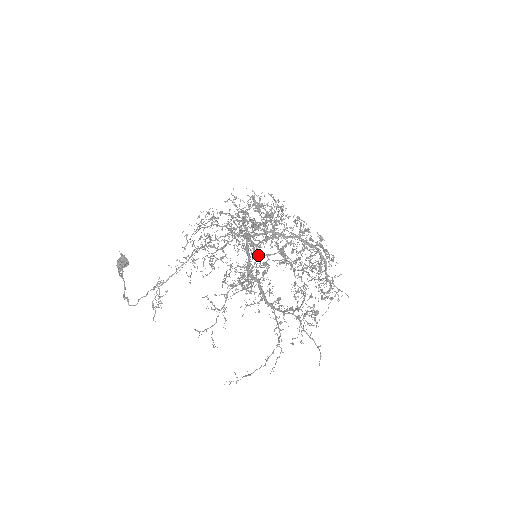
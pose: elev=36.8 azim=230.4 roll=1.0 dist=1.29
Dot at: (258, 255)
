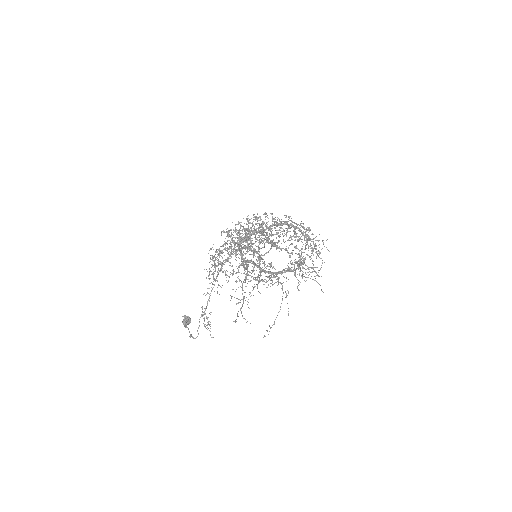
Dot at: occluded
